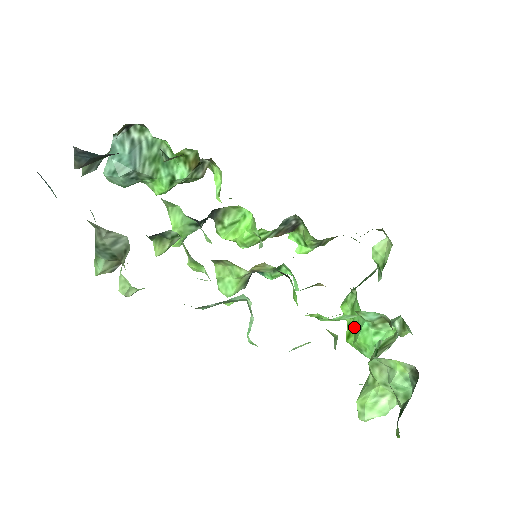
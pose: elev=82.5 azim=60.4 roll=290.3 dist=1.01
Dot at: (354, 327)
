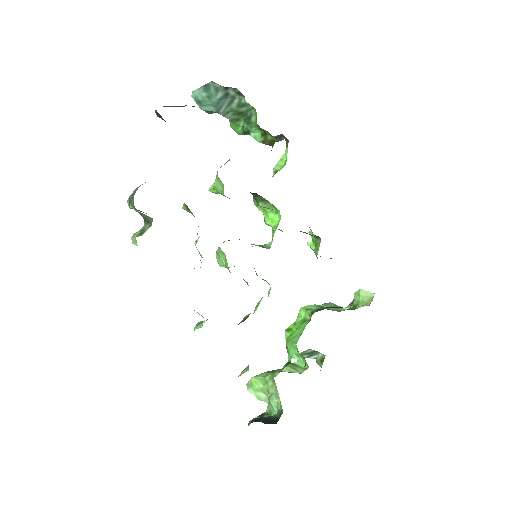
Dot at: (293, 333)
